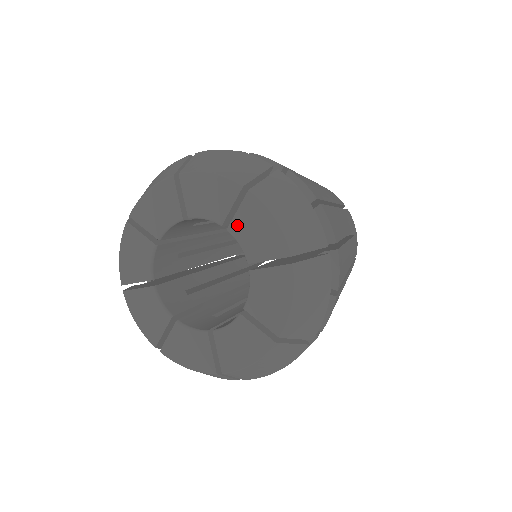
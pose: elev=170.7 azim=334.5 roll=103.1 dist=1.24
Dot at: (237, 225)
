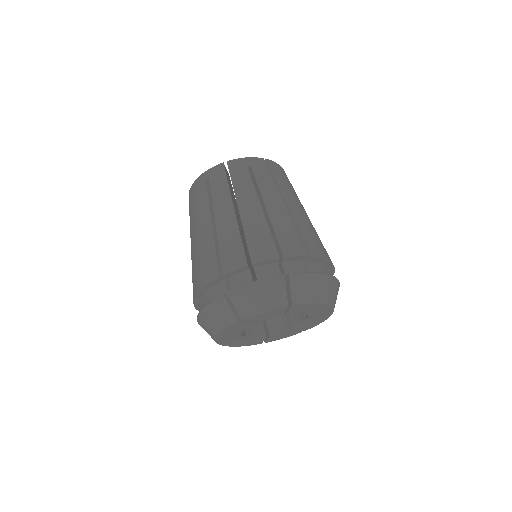
Dot at: (291, 313)
